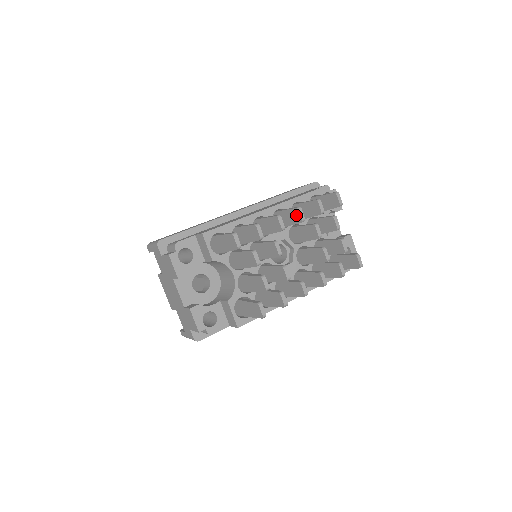
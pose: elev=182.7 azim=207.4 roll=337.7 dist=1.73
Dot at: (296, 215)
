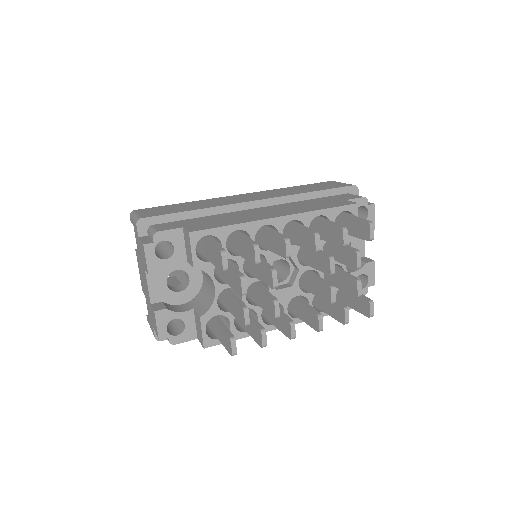
Dot at: (311, 240)
